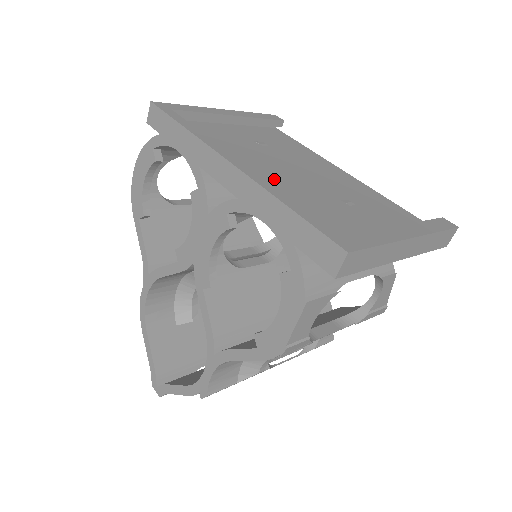
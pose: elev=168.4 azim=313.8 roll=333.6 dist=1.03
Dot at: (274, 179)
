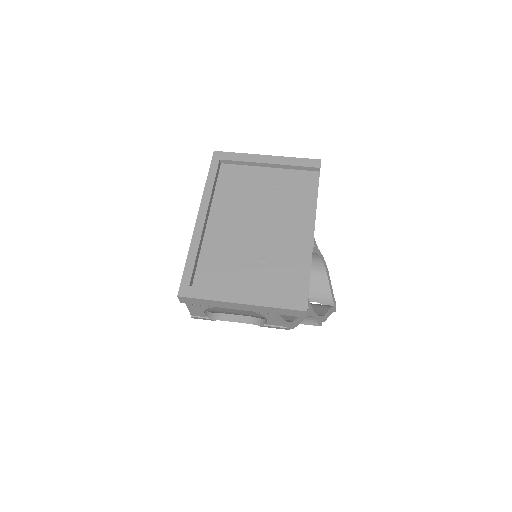
Dot at: (231, 229)
